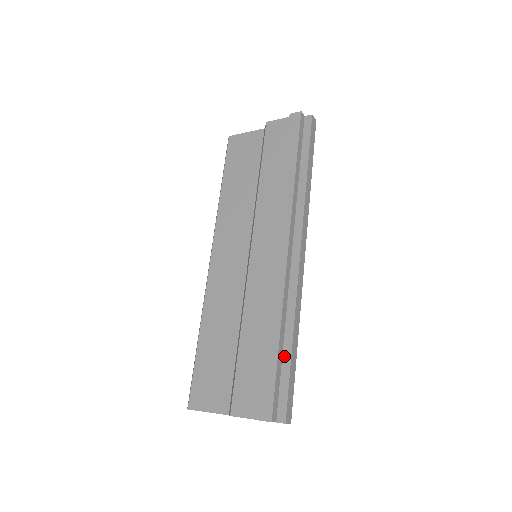
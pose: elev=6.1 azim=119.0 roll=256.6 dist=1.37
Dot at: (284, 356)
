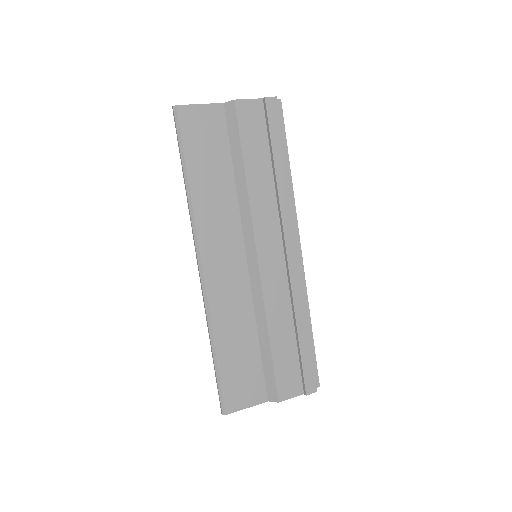
Dot at: occluded
